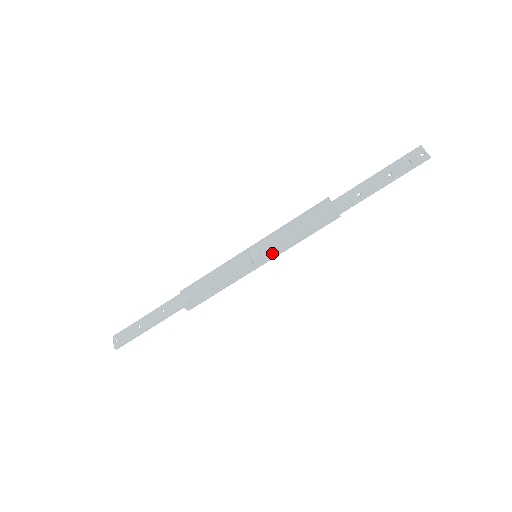
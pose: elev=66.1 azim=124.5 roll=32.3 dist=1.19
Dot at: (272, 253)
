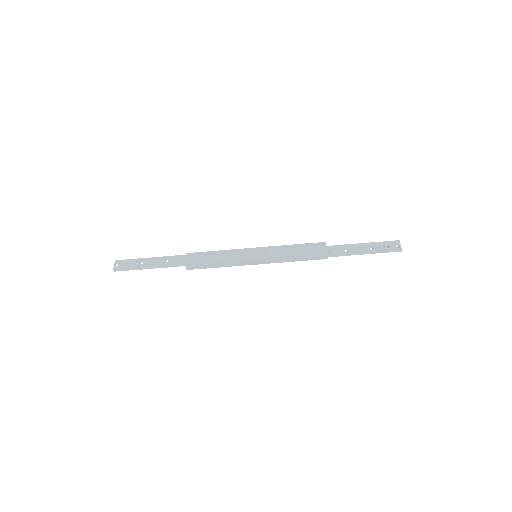
Dot at: (270, 259)
